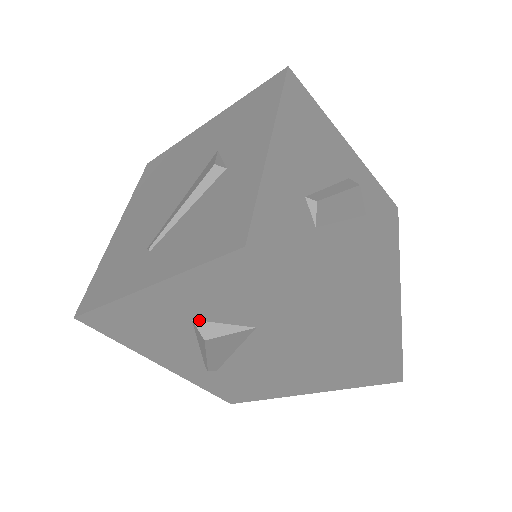
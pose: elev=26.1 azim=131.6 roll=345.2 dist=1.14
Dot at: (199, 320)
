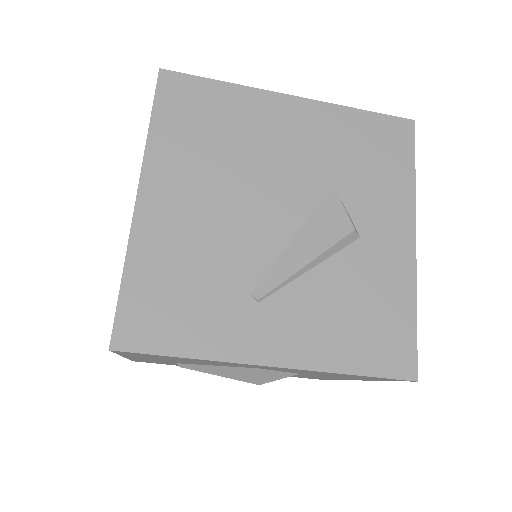
Dot at: (265, 369)
